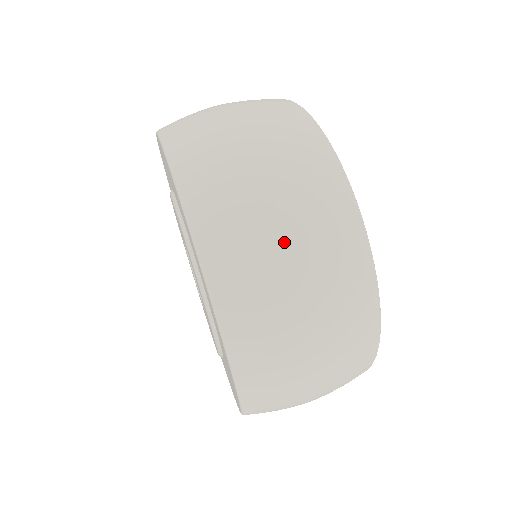
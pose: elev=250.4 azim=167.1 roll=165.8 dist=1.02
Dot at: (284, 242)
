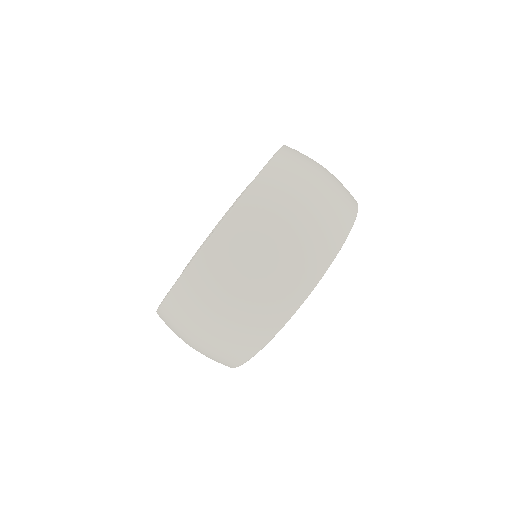
Dot at: (200, 335)
